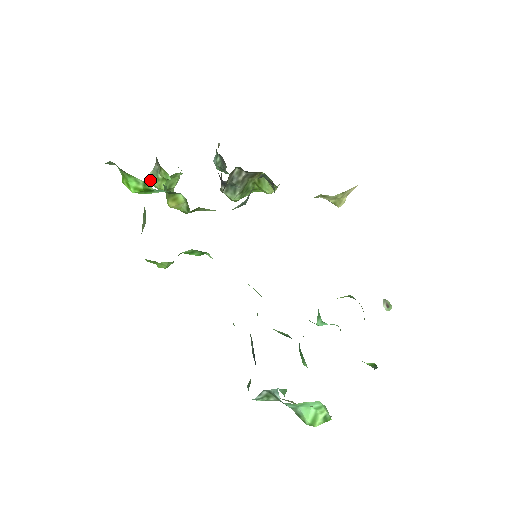
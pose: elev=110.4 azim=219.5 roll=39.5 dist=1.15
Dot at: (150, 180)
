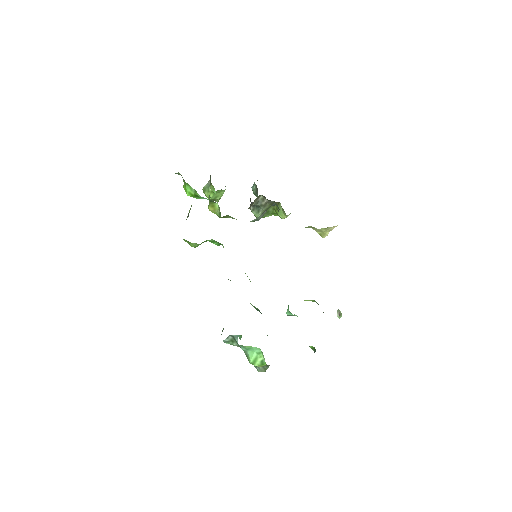
Dot at: (203, 190)
